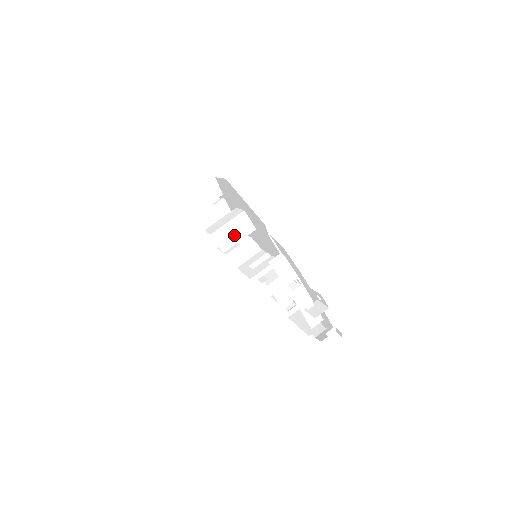
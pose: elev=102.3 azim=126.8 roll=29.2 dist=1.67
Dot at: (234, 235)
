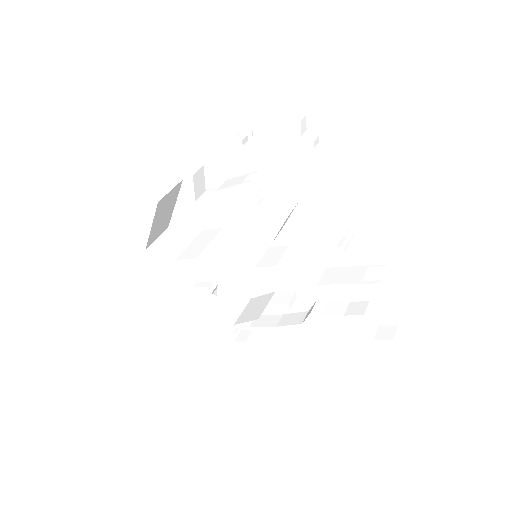
Dot at: (201, 245)
